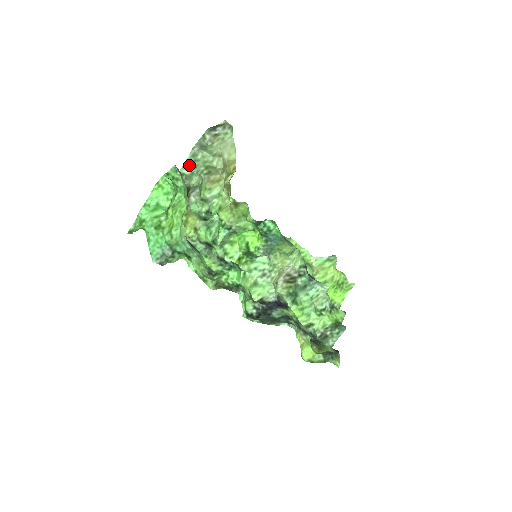
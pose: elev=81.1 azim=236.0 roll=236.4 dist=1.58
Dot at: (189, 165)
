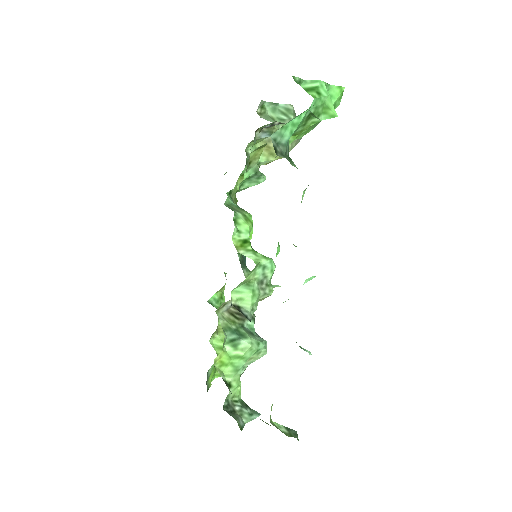
Dot at: (275, 110)
